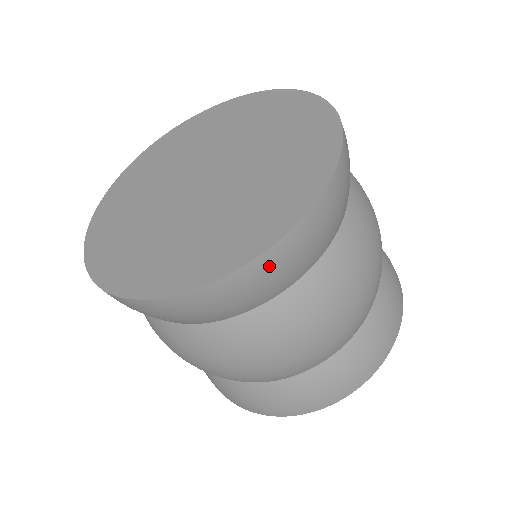
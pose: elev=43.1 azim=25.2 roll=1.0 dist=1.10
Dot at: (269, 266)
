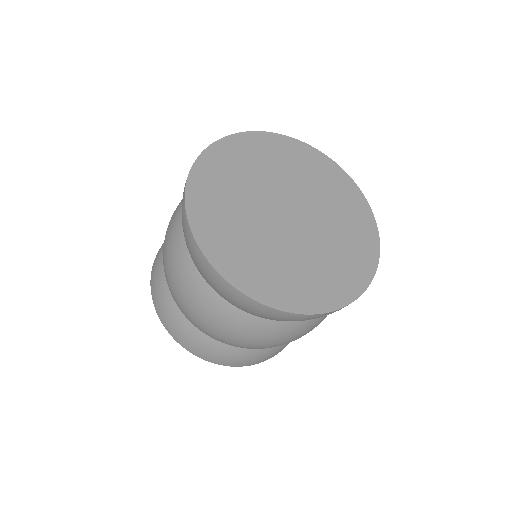
Dot at: (249, 303)
